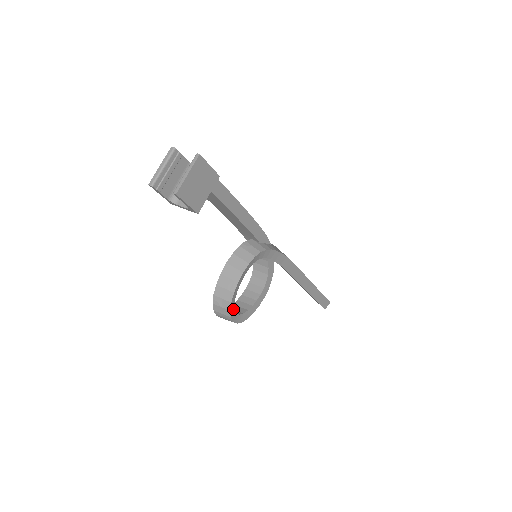
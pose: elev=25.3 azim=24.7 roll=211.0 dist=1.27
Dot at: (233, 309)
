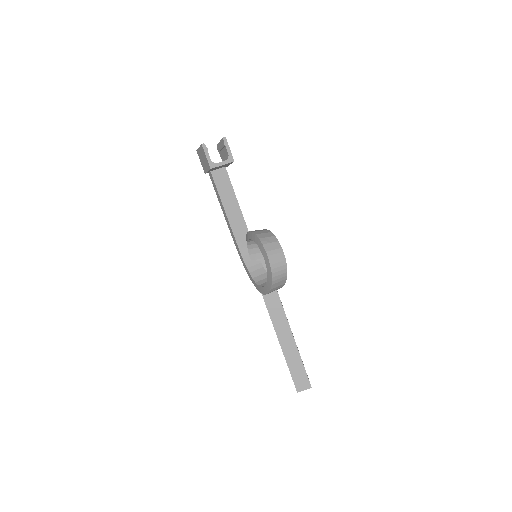
Dot at: occluded
